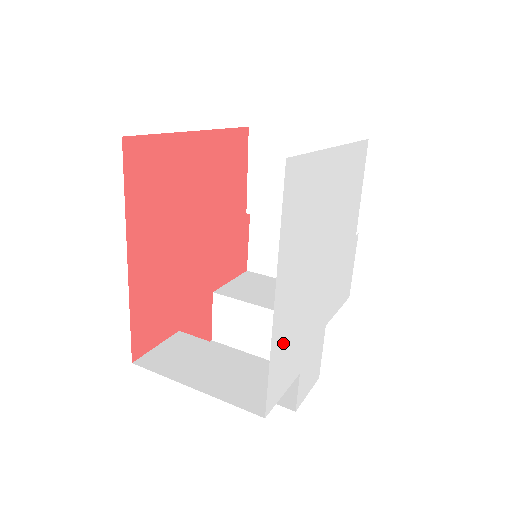
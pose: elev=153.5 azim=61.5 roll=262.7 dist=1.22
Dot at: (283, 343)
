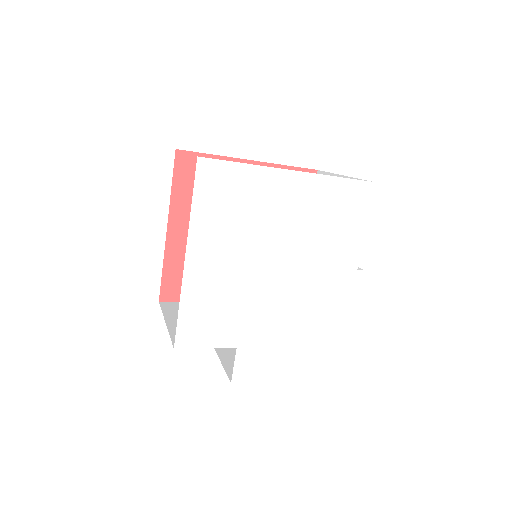
Dot at: (202, 300)
